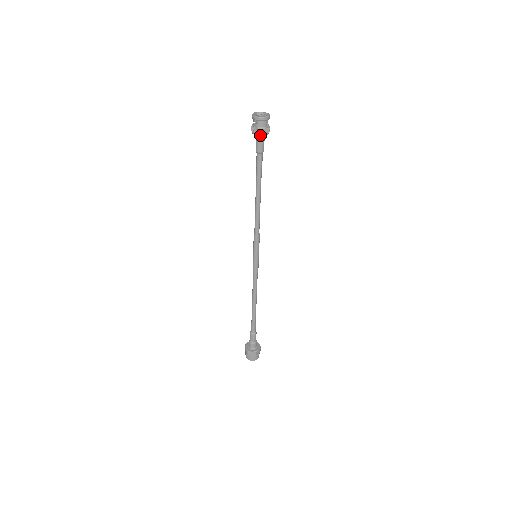
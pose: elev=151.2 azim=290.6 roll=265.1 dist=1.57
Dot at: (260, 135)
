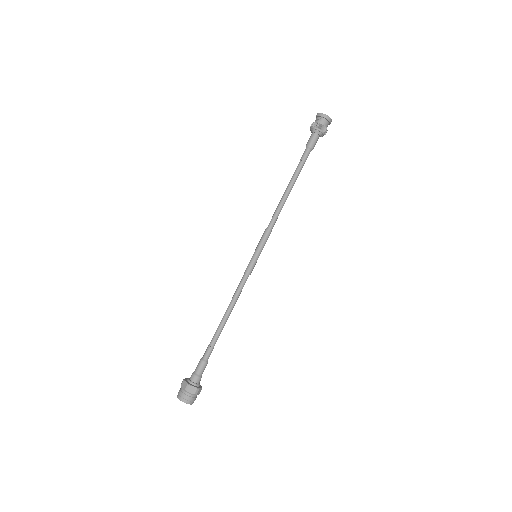
Dot at: (320, 131)
